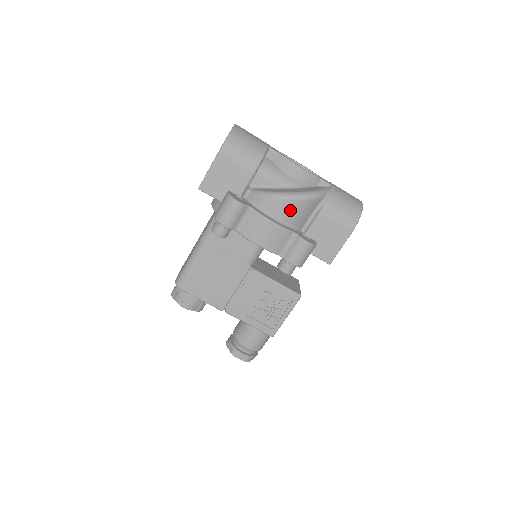
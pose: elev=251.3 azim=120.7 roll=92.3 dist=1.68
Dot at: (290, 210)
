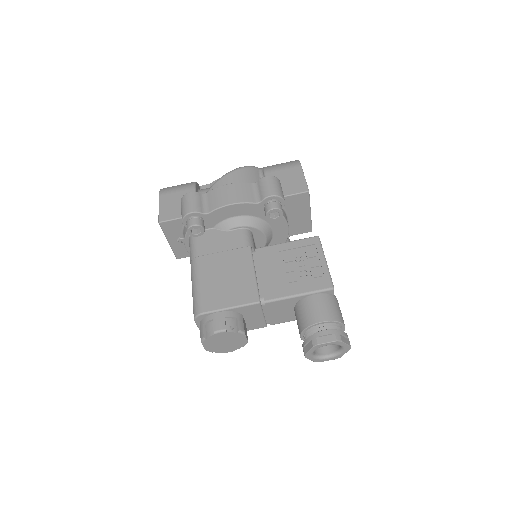
Dot at: (237, 178)
